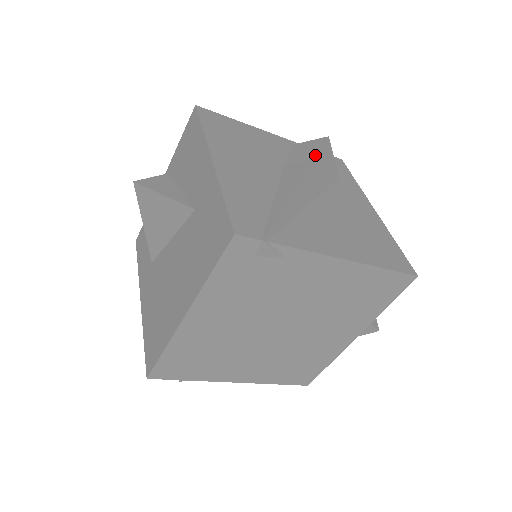
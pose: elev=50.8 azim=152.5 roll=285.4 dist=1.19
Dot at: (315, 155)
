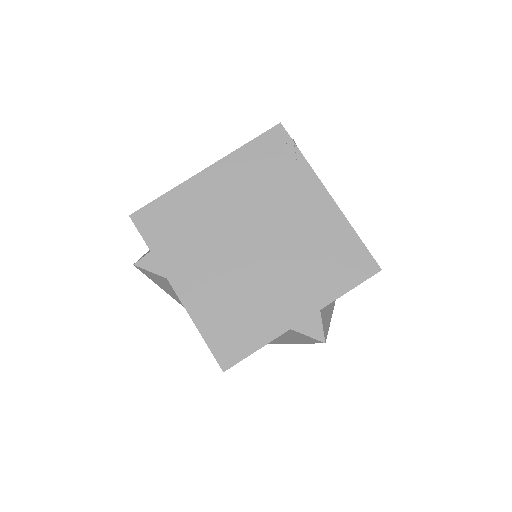
Dot at: occluded
